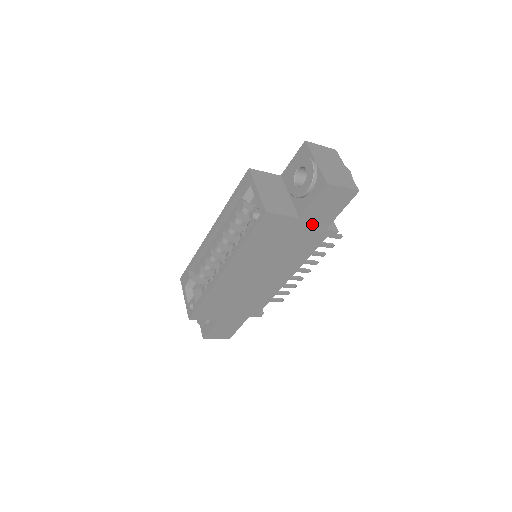
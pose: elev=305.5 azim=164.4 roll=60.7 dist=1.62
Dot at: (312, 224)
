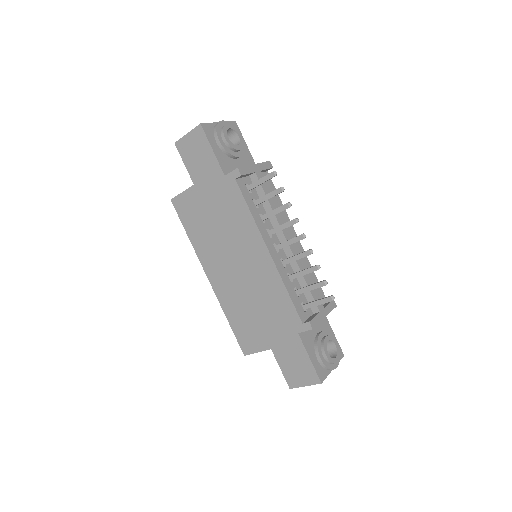
Dot at: (209, 181)
